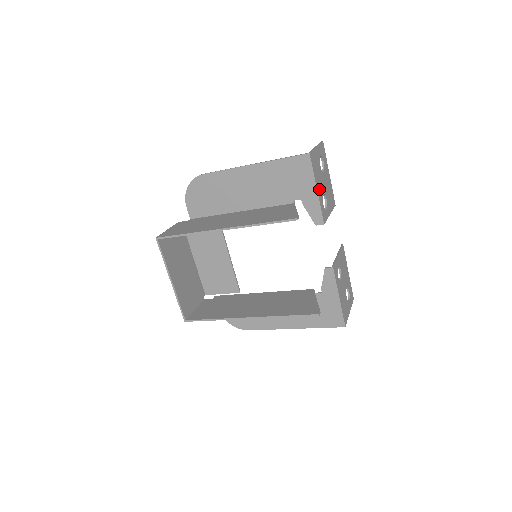
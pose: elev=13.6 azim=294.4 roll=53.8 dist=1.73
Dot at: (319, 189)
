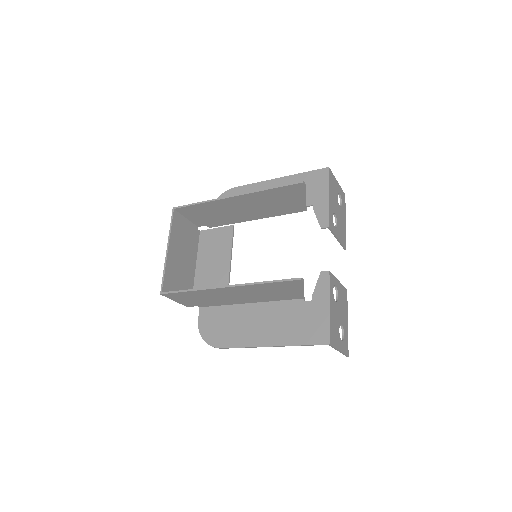
Dot at: (331, 201)
